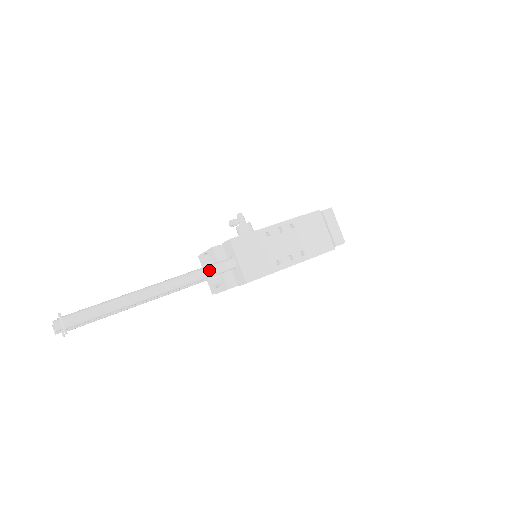
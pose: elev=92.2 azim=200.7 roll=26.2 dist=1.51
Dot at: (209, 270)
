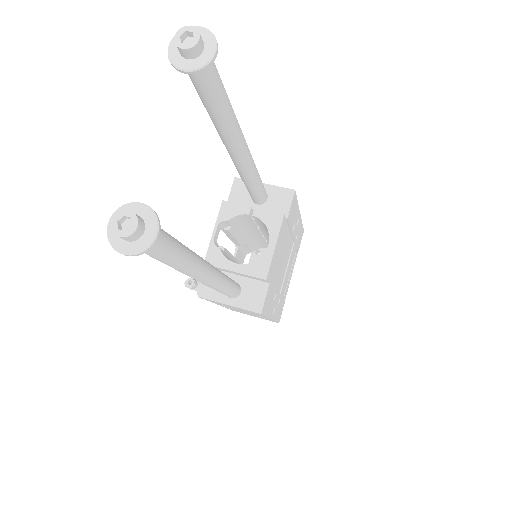
Dot at: occluded
